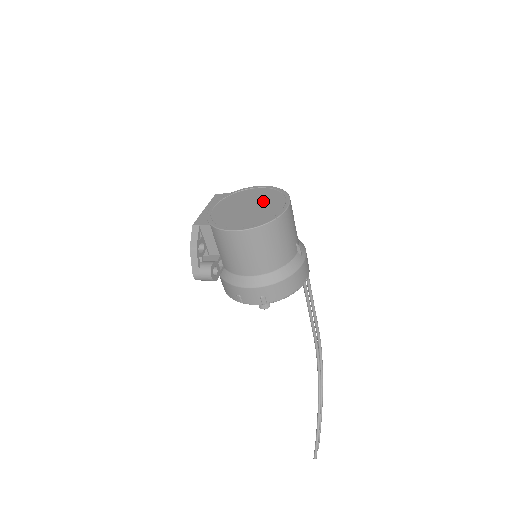
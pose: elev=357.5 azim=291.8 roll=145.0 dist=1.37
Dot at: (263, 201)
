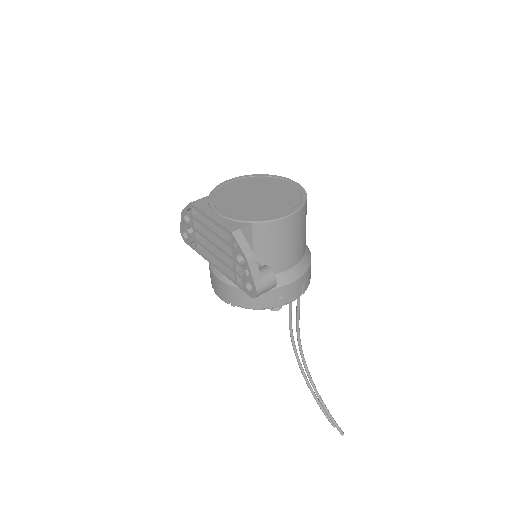
Dot at: (262, 187)
